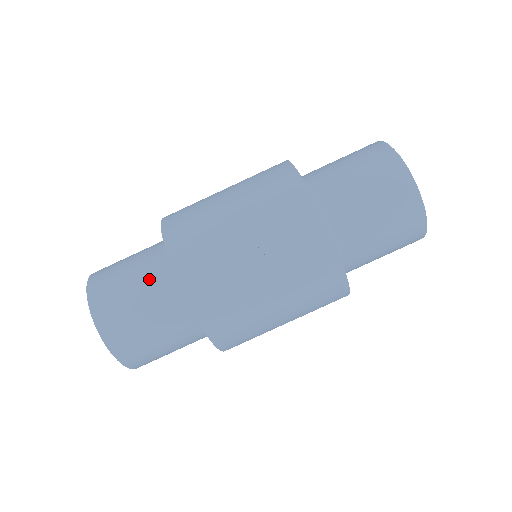
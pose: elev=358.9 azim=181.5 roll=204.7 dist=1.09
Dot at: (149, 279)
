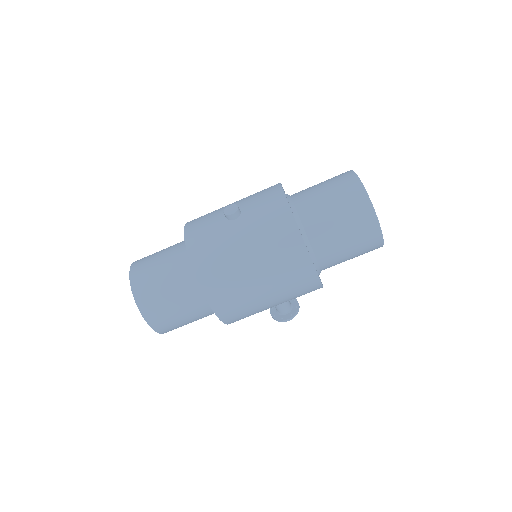
Dot at: (173, 246)
